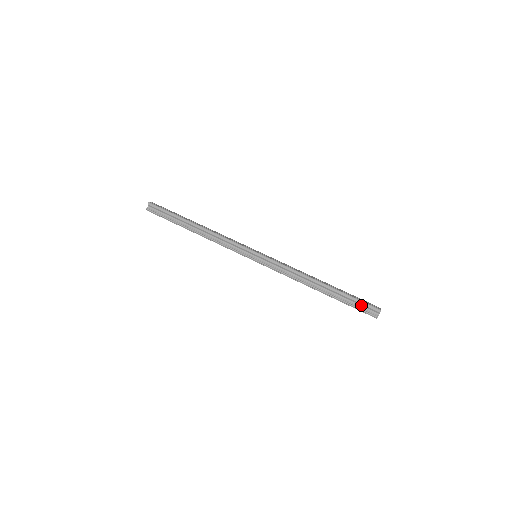
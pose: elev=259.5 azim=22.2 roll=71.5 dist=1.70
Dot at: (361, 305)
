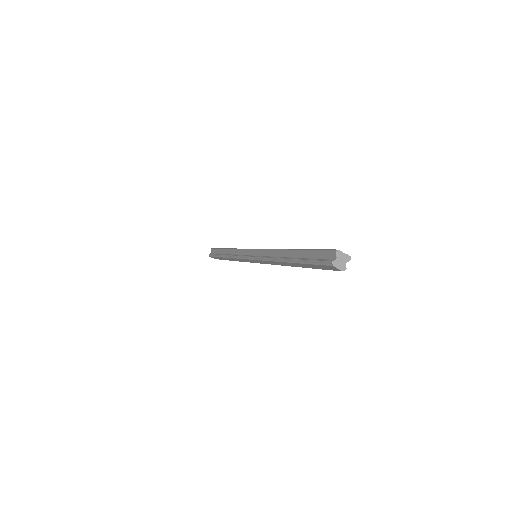
Dot at: (320, 256)
